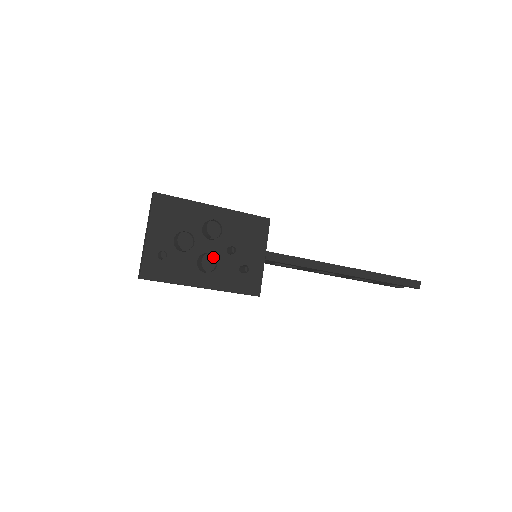
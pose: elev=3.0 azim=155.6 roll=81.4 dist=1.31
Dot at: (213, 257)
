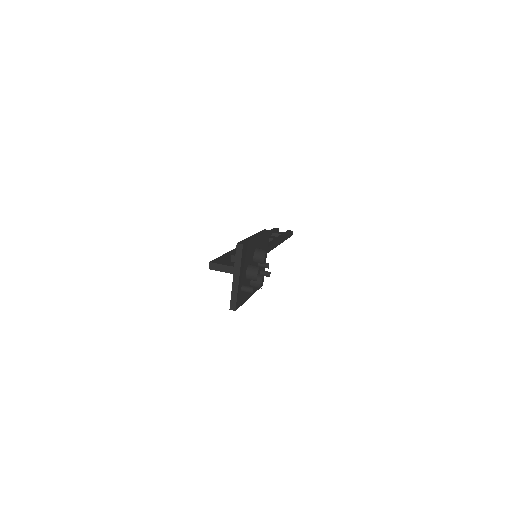
Dot at: occluded
